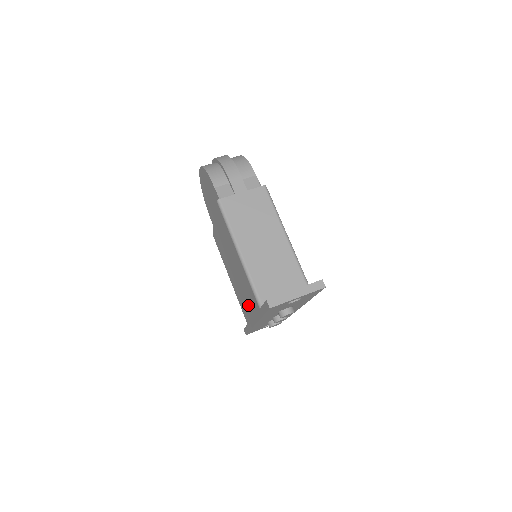
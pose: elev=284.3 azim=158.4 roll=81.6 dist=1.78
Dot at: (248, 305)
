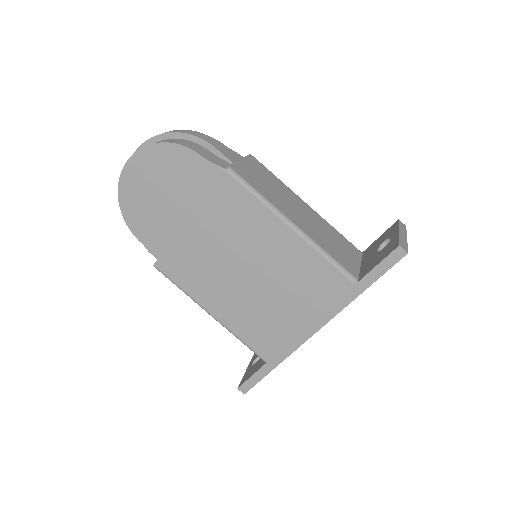
Dot at: (295, 313)
